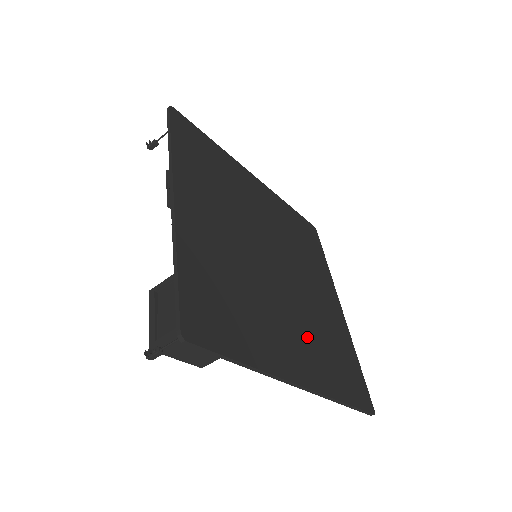
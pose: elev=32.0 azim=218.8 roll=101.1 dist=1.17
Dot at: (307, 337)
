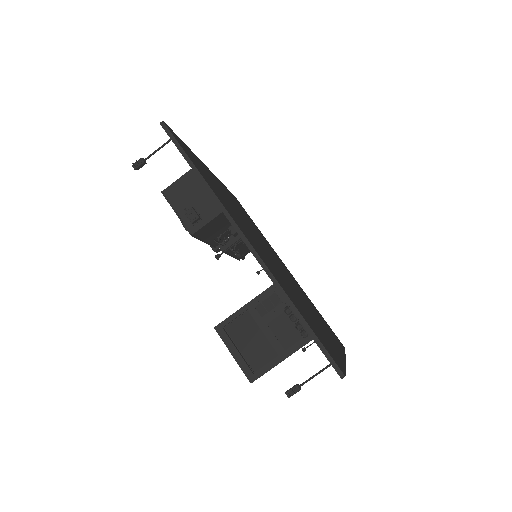
Dot at: (315, 314)
